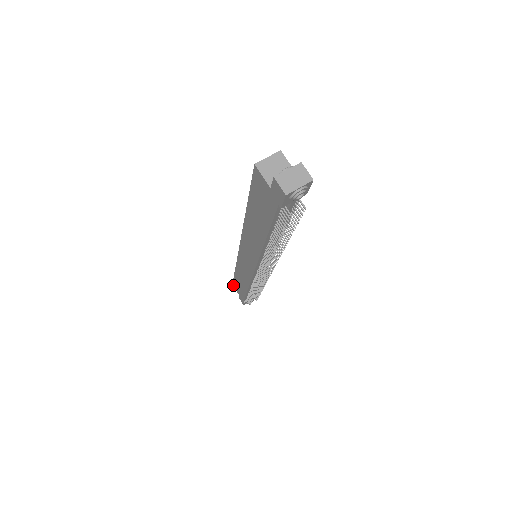
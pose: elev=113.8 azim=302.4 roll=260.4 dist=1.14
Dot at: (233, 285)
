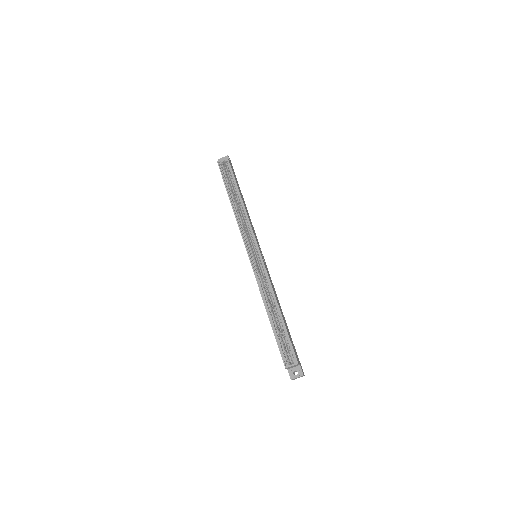
Dot at: occluded
